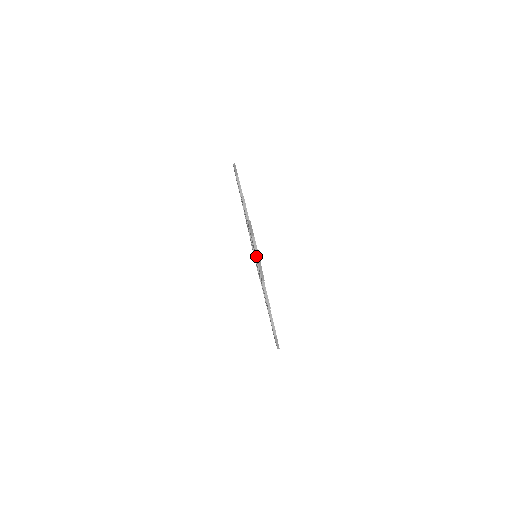
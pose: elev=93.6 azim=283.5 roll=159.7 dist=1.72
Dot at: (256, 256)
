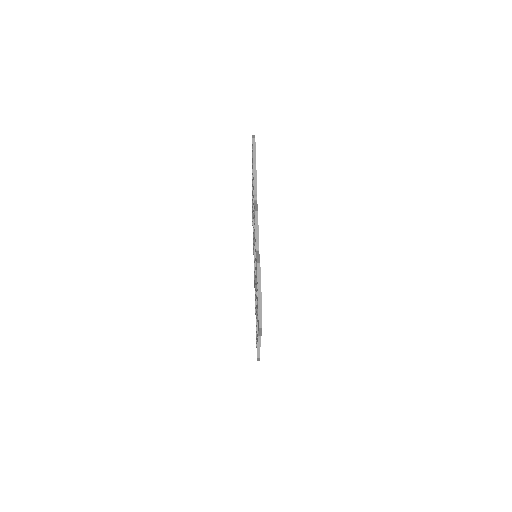
Dot at: (252, 138)
